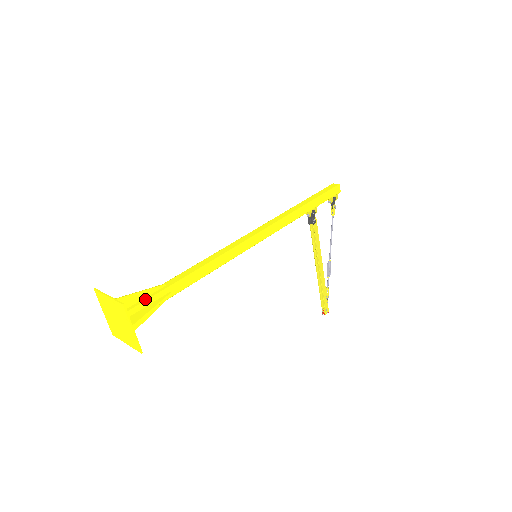
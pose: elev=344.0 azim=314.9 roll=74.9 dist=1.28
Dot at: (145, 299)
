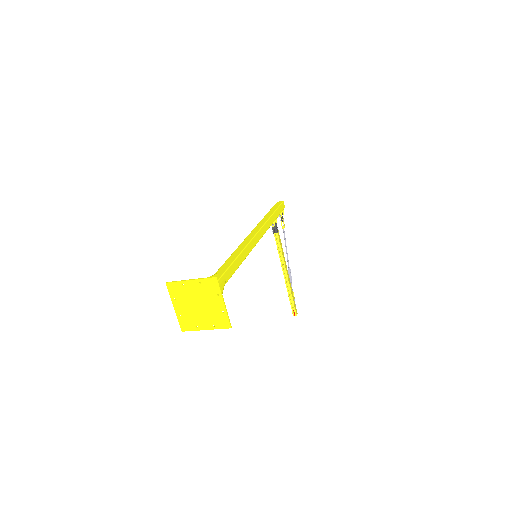
Dot at: occluded
